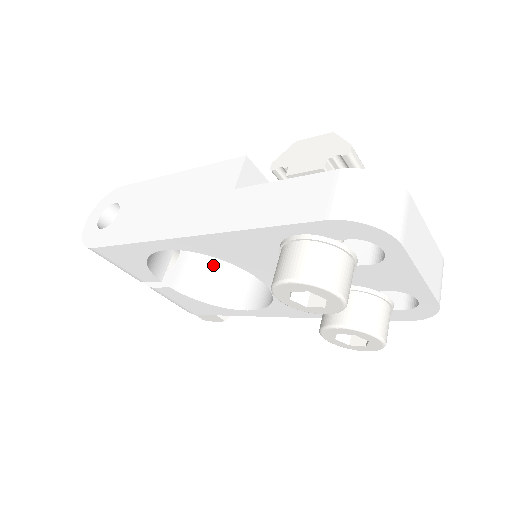
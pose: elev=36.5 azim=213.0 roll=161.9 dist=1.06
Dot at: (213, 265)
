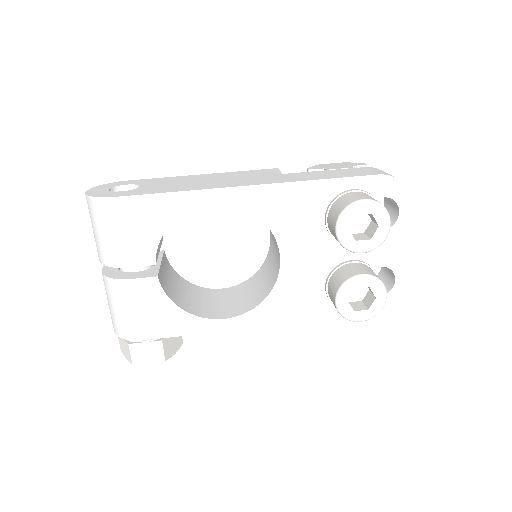
Dot at: (179, 287)
